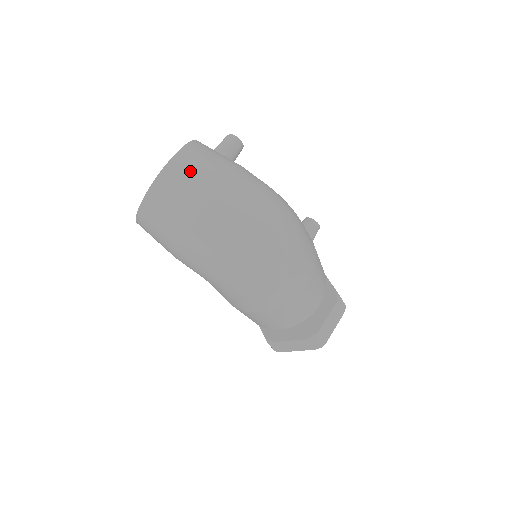
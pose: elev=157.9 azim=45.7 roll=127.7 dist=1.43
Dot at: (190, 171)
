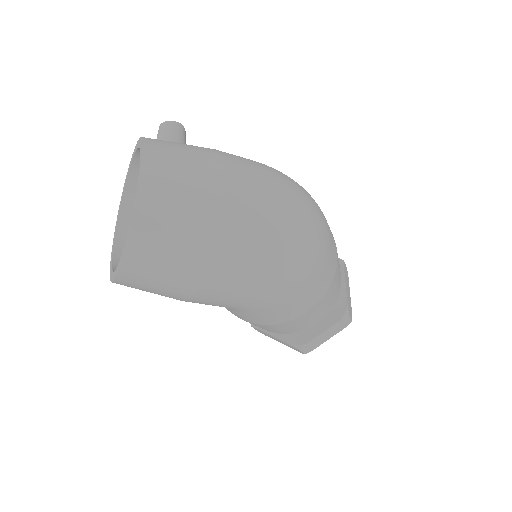
Dot at: (176, 171)
